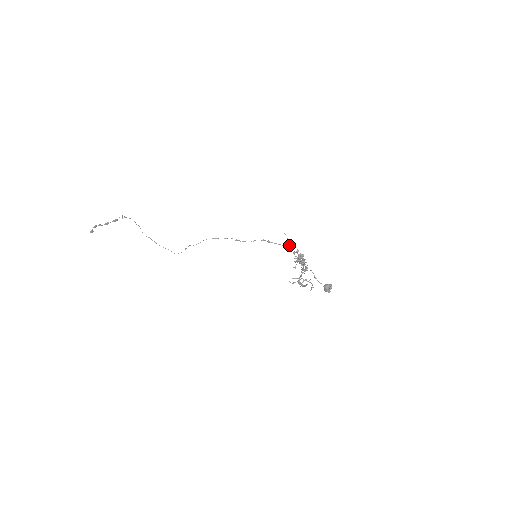
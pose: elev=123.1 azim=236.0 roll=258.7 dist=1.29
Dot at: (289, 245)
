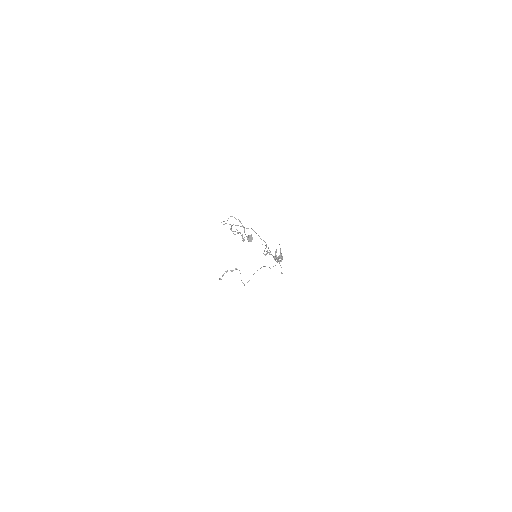
Dot at: occluded
